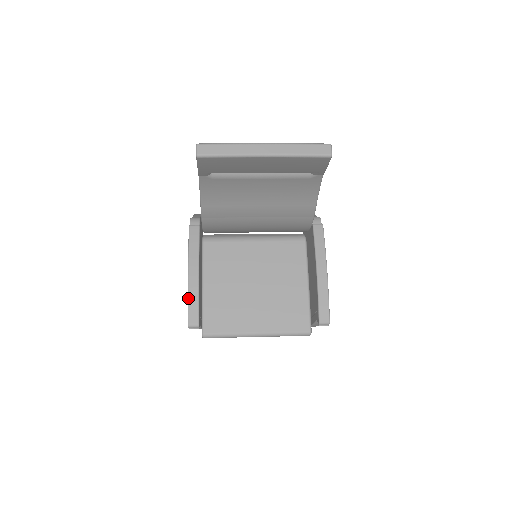
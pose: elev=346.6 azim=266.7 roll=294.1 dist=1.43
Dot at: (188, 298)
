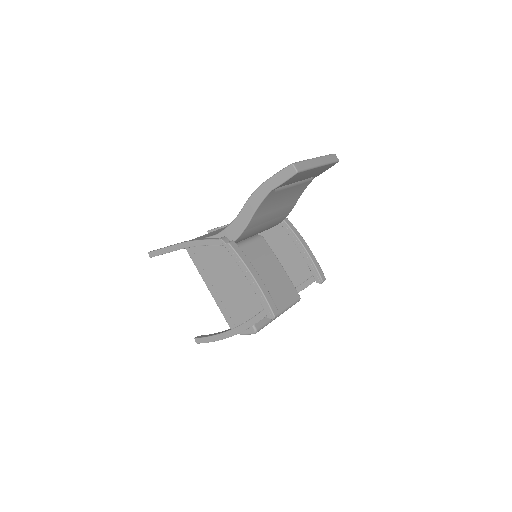
Dot at: (265, 296)
